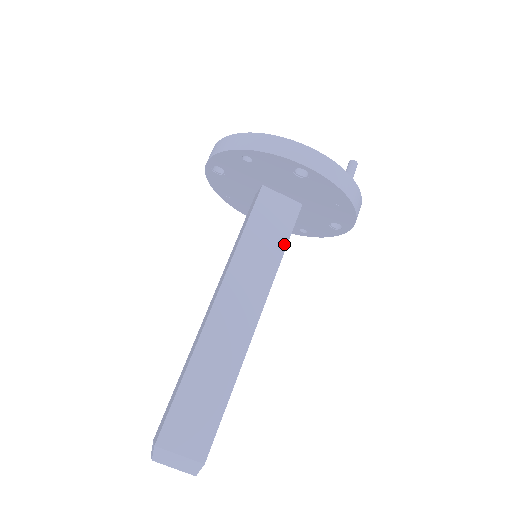
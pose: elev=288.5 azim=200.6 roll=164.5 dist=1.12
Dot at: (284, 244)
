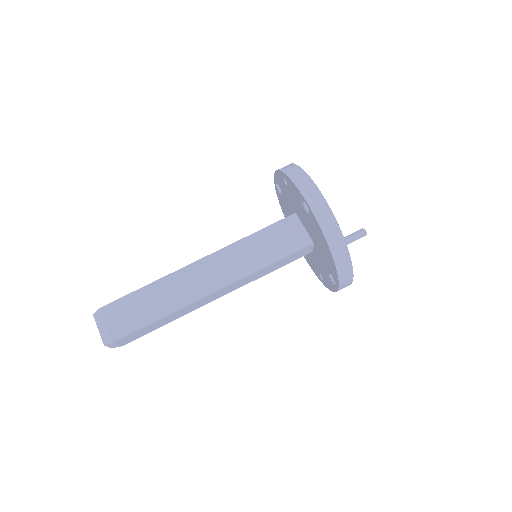
Dot at: (277, 259)
